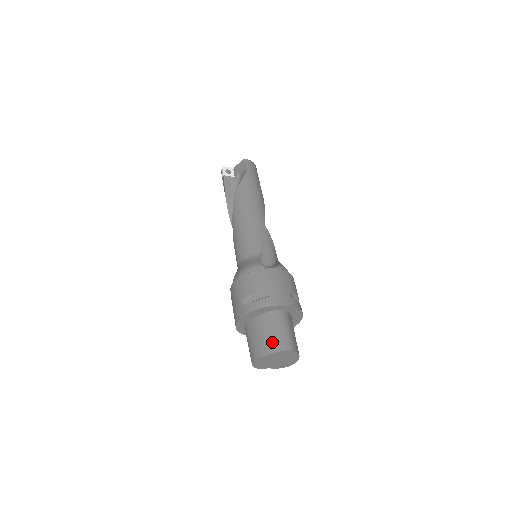
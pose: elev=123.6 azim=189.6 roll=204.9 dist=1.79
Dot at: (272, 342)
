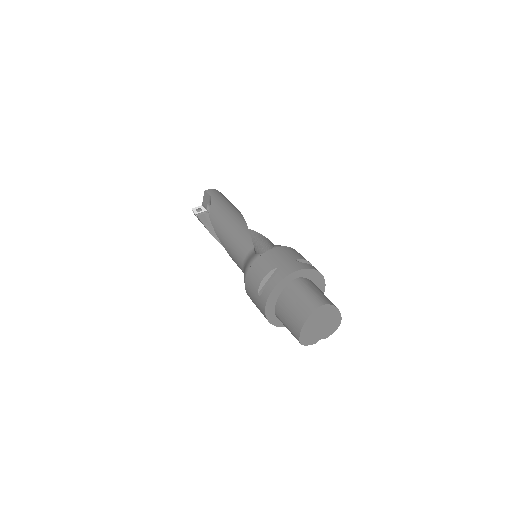
Dot at: (302, 309)
